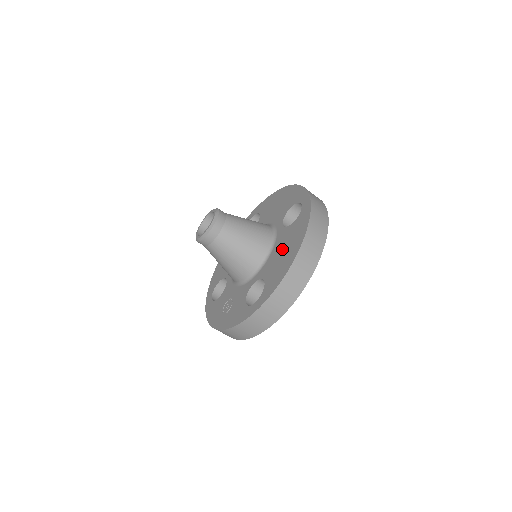
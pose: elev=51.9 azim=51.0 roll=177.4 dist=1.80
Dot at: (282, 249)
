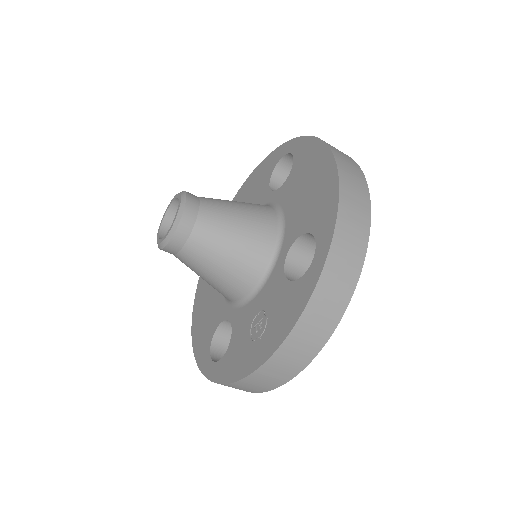
Dot at: (301, 191)
